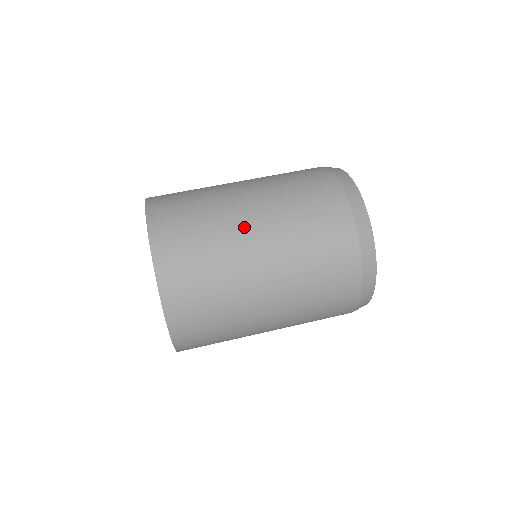
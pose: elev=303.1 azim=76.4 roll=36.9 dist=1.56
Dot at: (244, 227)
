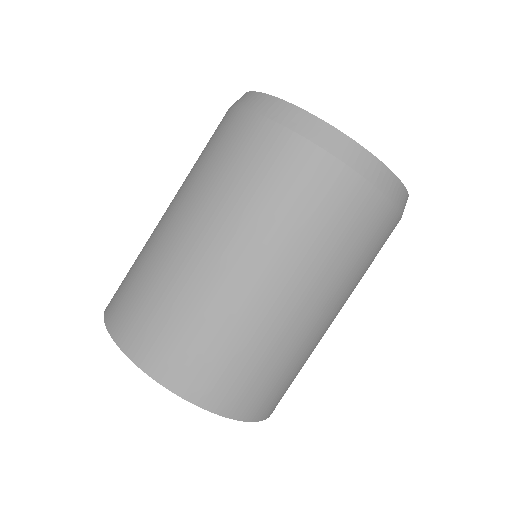
Dot at: (248, 290)
